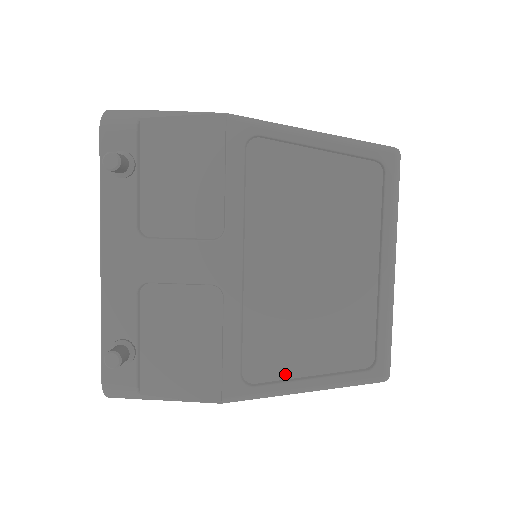
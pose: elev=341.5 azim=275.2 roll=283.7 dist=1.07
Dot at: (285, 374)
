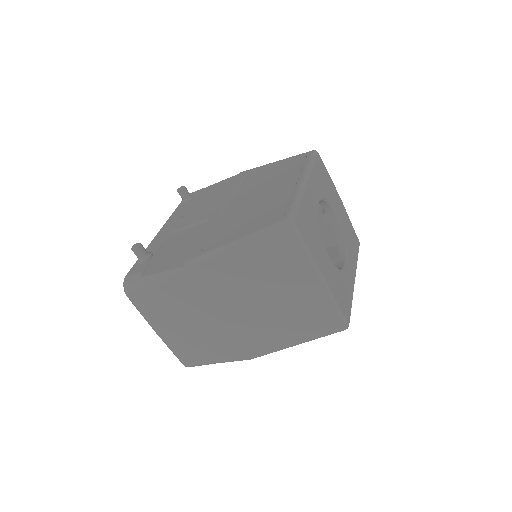
Dot at: occluded
